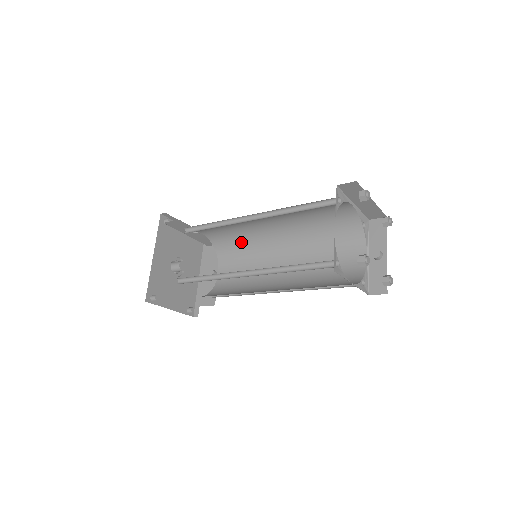
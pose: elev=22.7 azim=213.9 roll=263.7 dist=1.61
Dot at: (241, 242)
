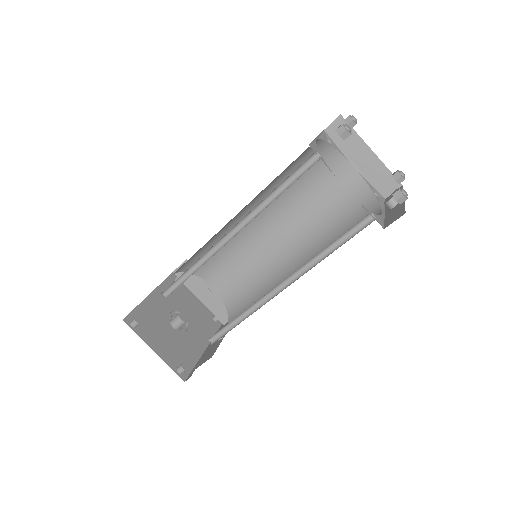
Dot at: (253, 285)
